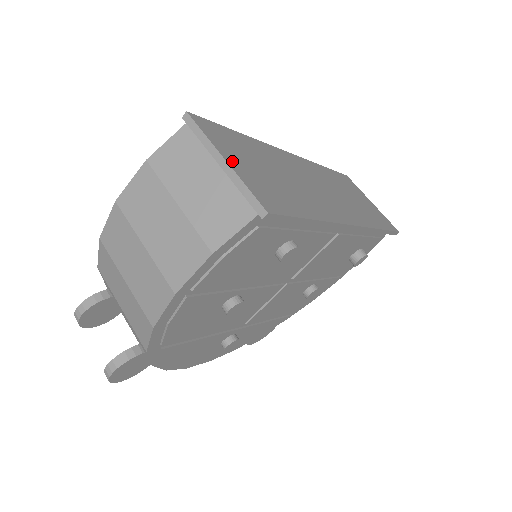
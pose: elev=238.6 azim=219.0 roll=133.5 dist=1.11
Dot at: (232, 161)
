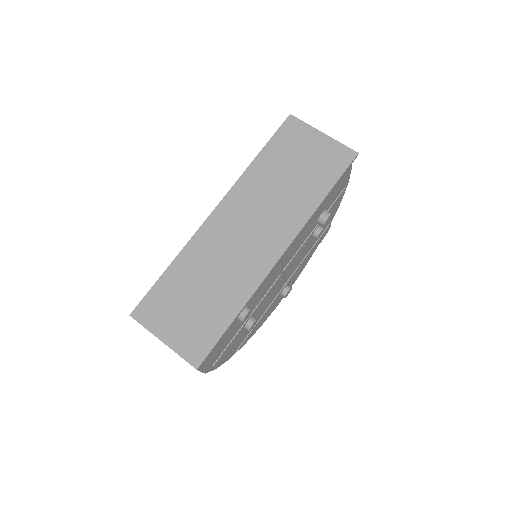
Dot at: (167, 335)
